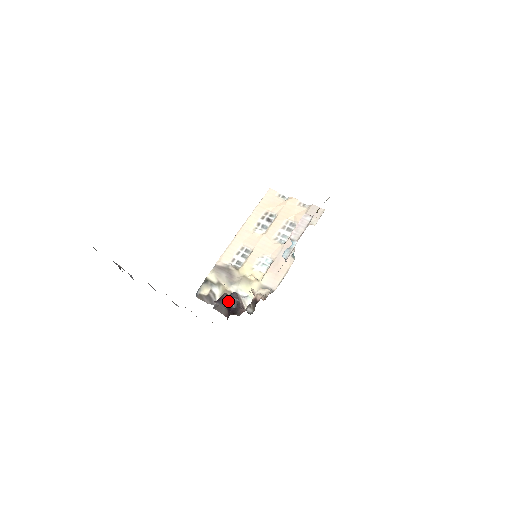
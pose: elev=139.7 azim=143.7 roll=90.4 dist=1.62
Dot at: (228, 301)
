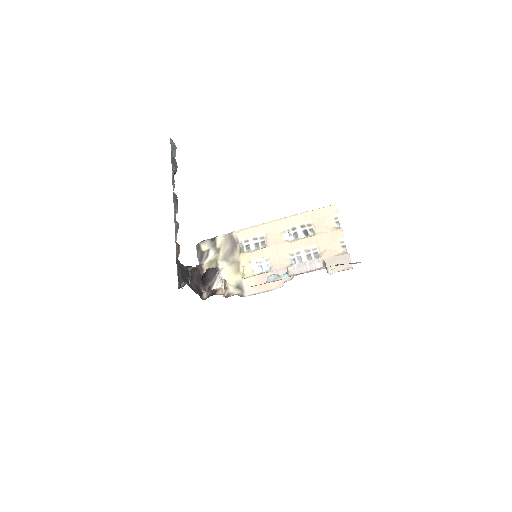
Dot at: occluded
